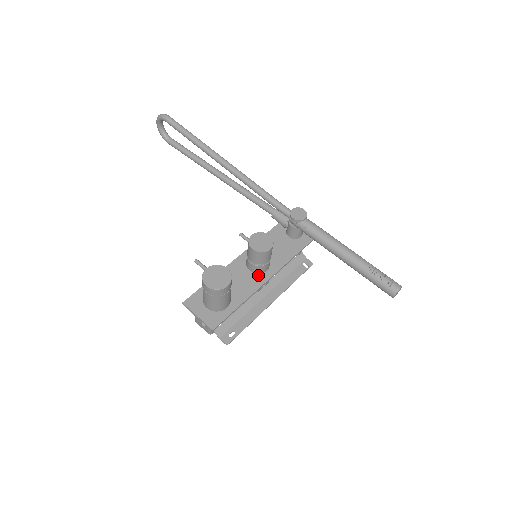
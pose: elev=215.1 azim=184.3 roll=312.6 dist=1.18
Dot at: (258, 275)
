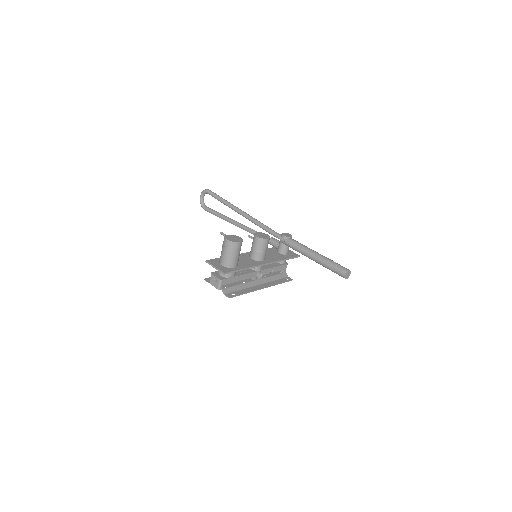
Dot at: (257, 261)
